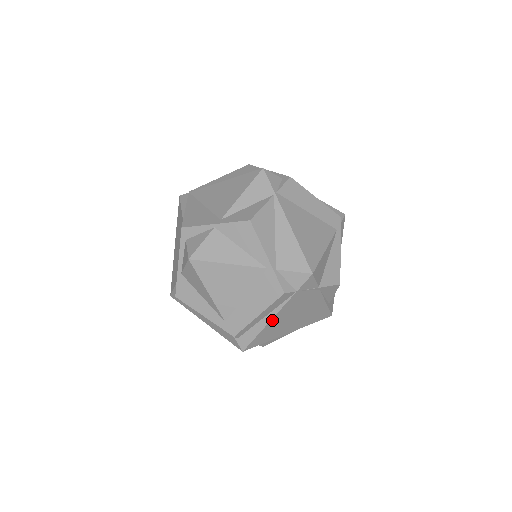
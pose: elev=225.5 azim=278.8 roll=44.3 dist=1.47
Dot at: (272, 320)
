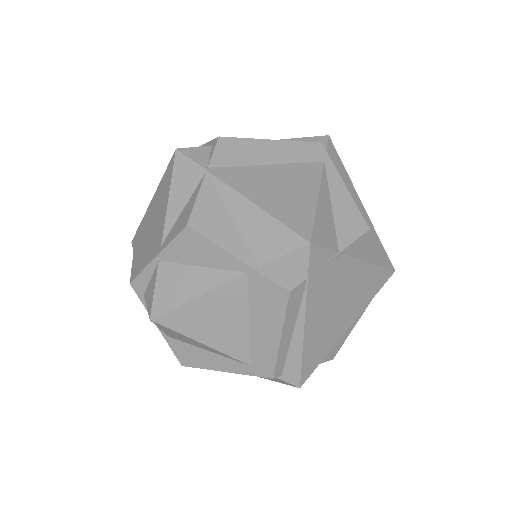
Dot at: (306, 331)
